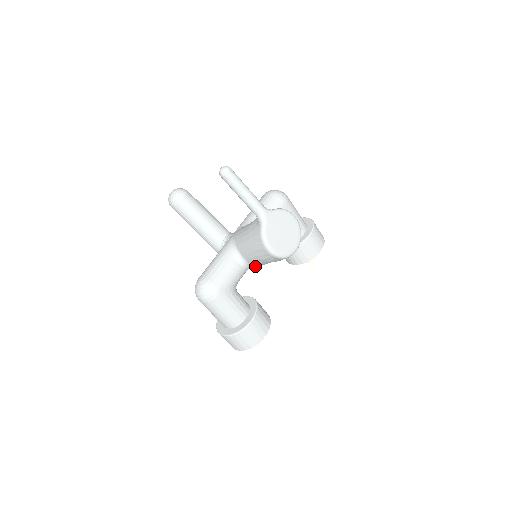
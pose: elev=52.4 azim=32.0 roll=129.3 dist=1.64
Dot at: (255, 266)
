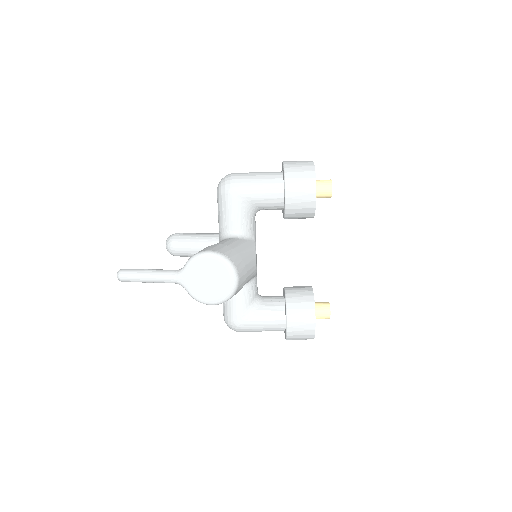
Dot at: occluded
